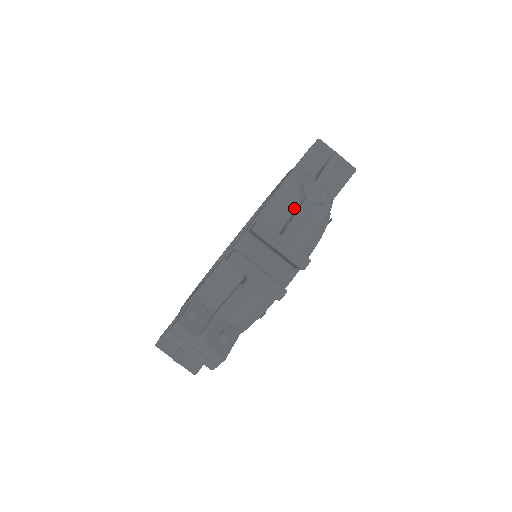
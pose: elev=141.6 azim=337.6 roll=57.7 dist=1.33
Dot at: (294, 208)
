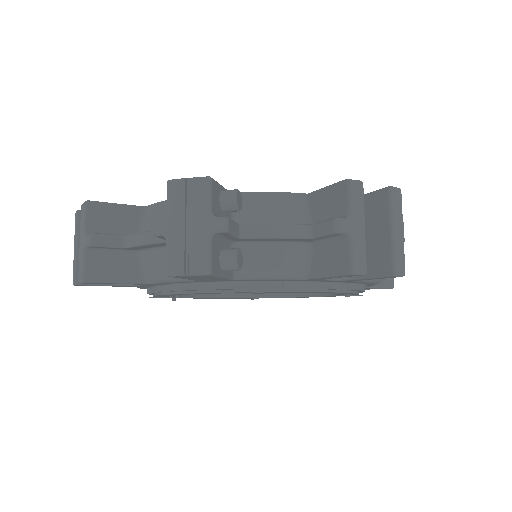
Dot at: occluded
